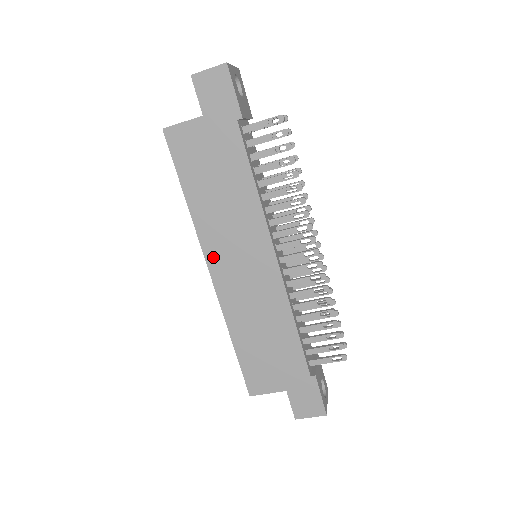
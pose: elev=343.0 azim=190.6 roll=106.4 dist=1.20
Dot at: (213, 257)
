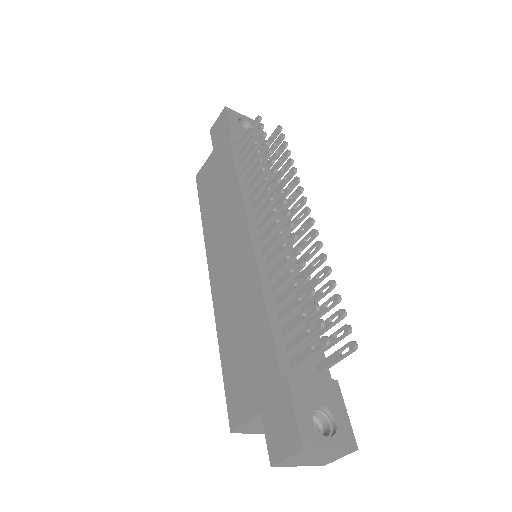
Dot at: (212, 260)
